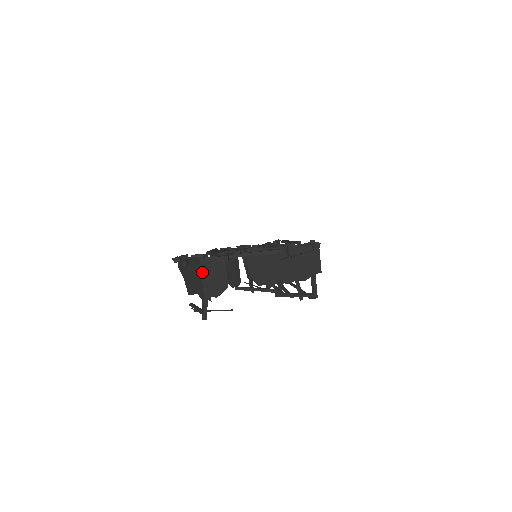
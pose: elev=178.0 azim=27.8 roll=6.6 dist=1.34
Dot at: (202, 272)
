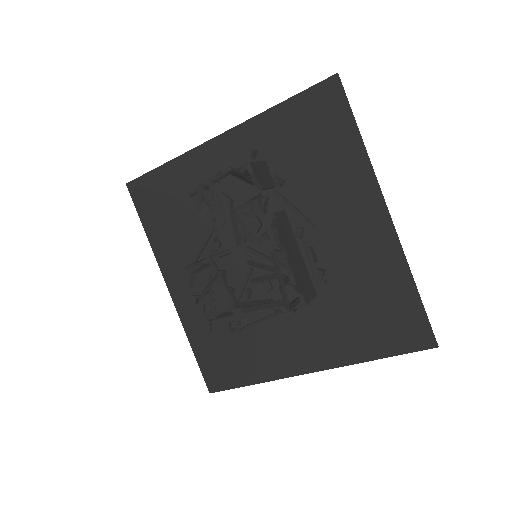
Dot at: (261, 162)
